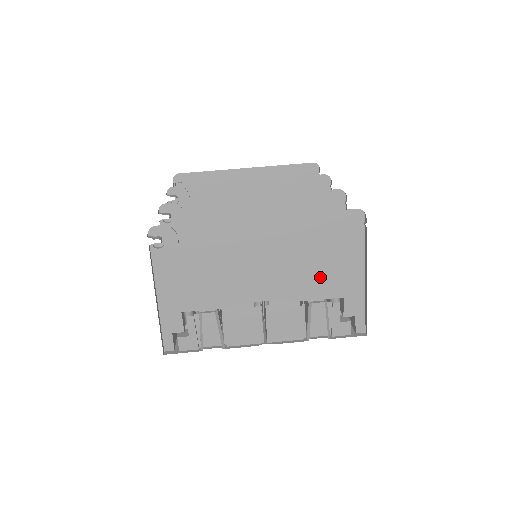
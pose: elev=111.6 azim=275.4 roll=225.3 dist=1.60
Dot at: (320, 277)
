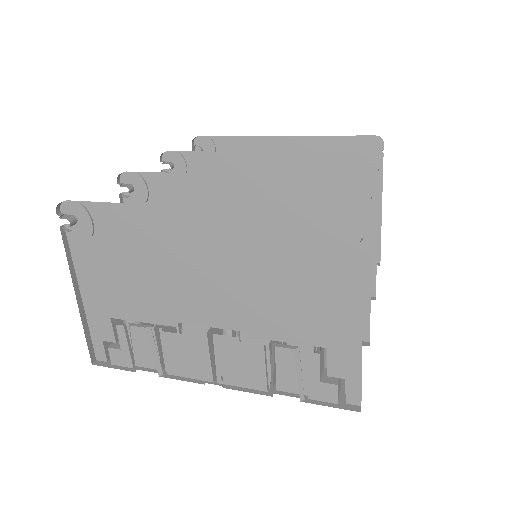
Dot at: (290, 311)
